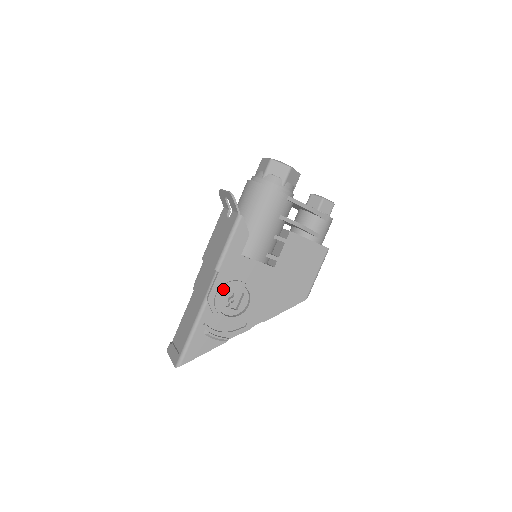
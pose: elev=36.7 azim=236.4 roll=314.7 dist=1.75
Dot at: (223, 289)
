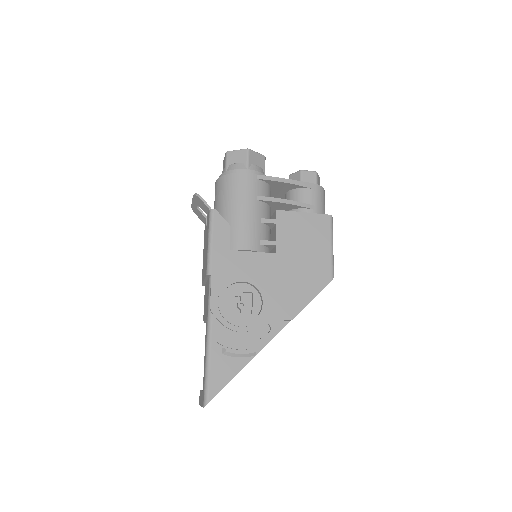
Dot at: (225, 294)
